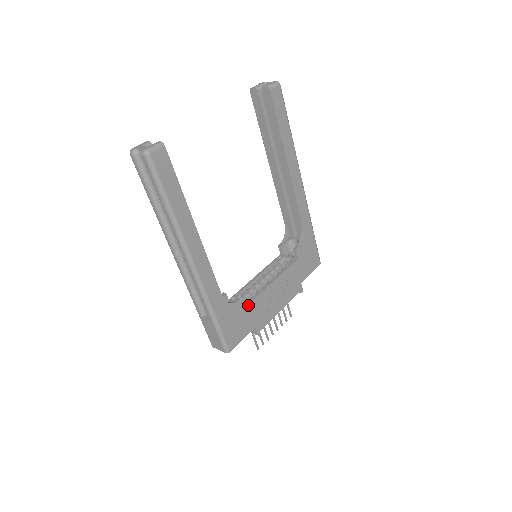
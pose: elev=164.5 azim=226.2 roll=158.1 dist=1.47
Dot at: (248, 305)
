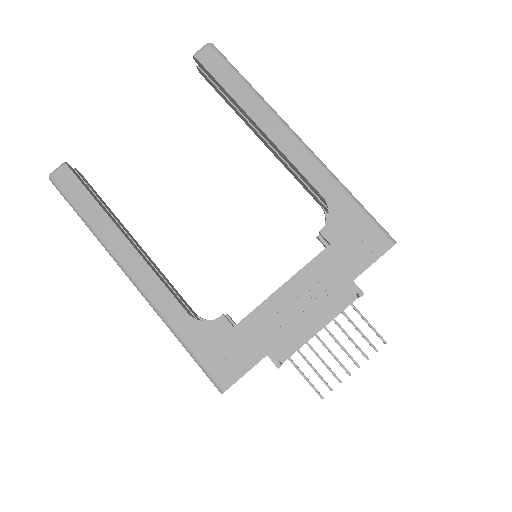
Dot at: (241, 322)
